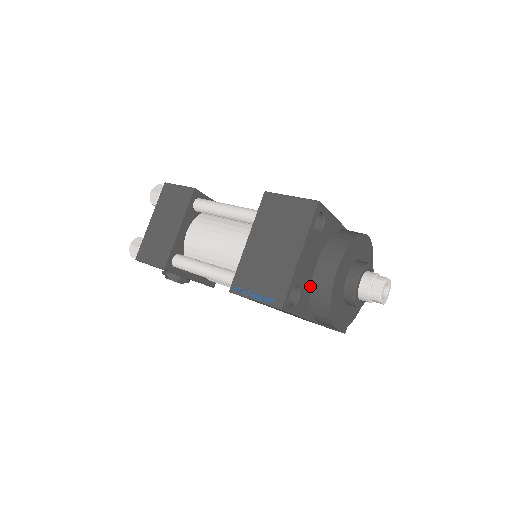
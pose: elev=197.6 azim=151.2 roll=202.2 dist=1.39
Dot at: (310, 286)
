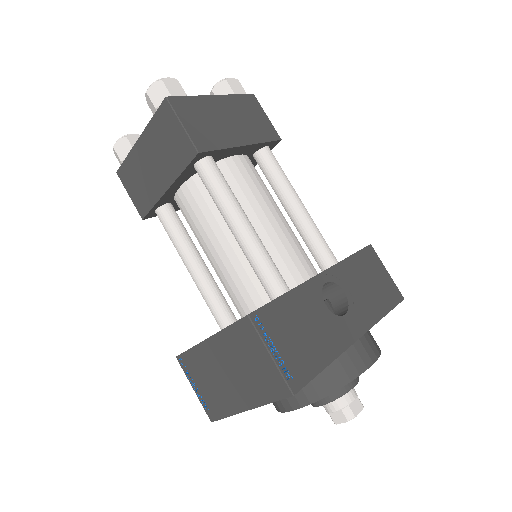
Dot at: occluded
